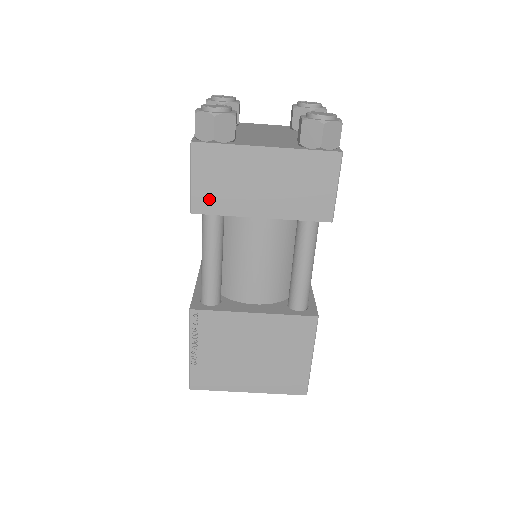
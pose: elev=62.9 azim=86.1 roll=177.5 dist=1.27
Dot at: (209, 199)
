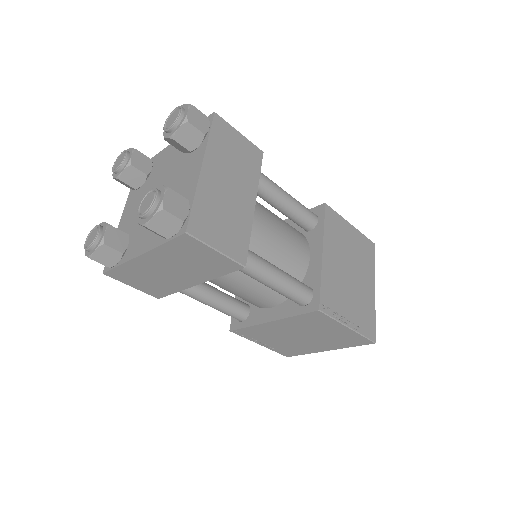
Dot at: (155, 290)
